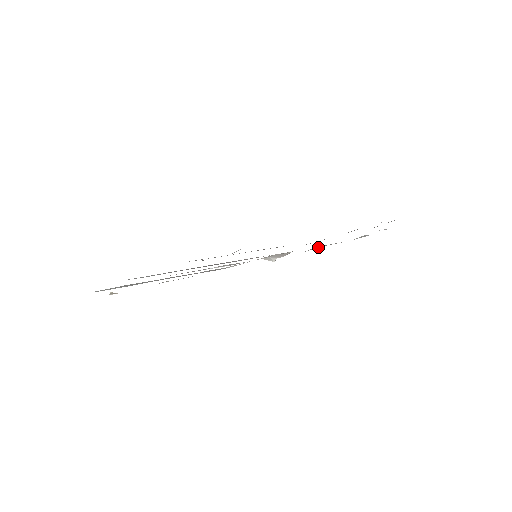
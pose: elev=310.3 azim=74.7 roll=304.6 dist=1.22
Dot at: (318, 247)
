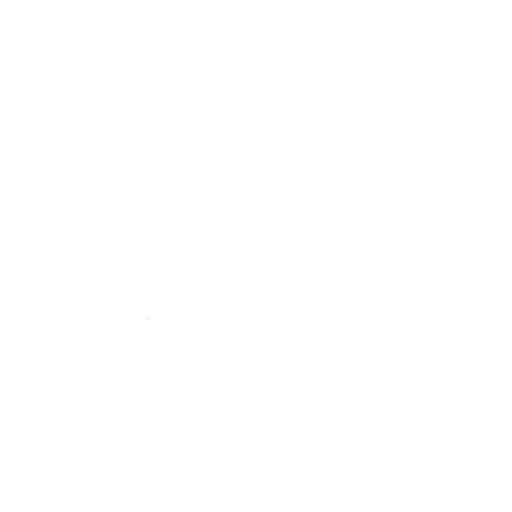
Dot at: occluded
